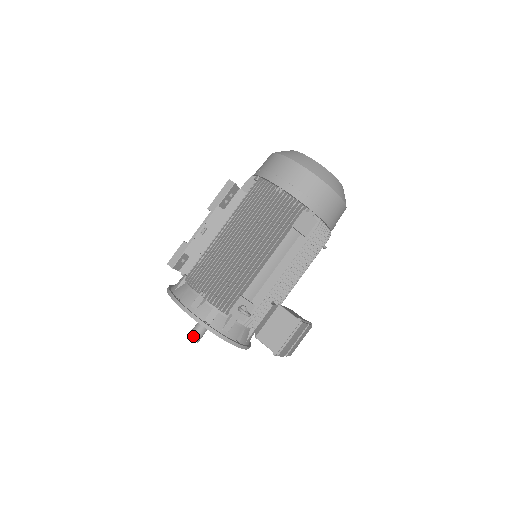
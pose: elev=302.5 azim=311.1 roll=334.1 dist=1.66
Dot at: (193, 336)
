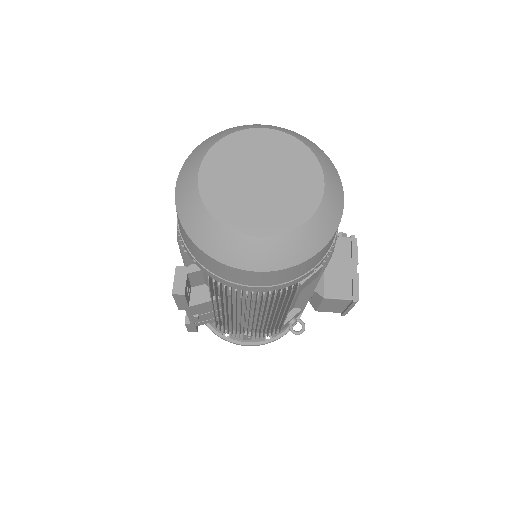
Dot at: occluded
